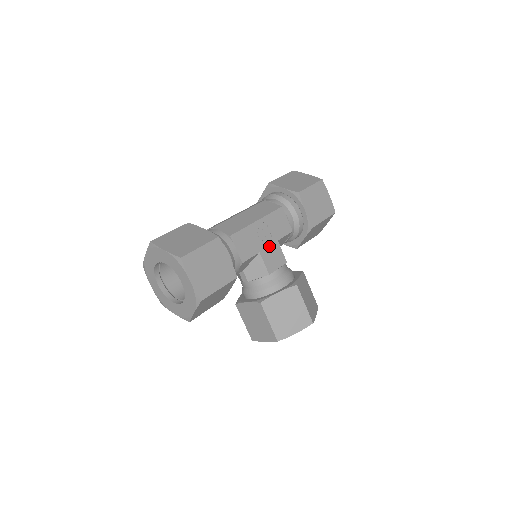
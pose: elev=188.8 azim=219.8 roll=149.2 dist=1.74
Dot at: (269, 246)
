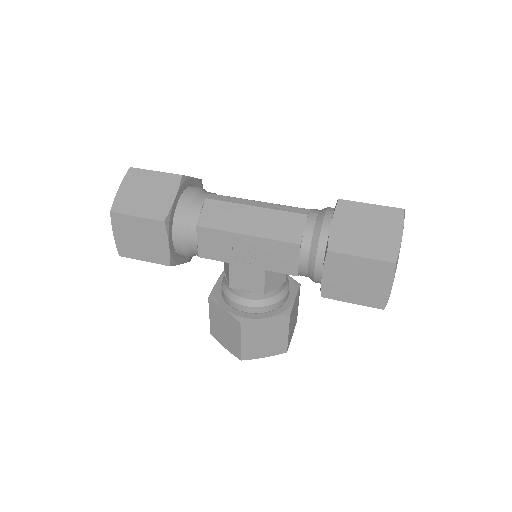
Dot at: (248, 266)
